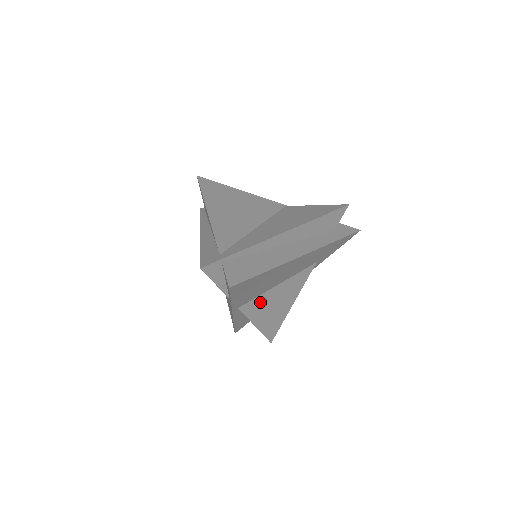
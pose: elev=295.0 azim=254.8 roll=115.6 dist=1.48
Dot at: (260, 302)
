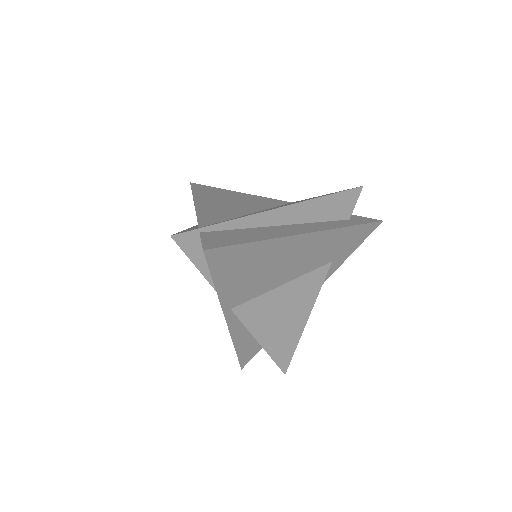
Dot at: (261, 306)
